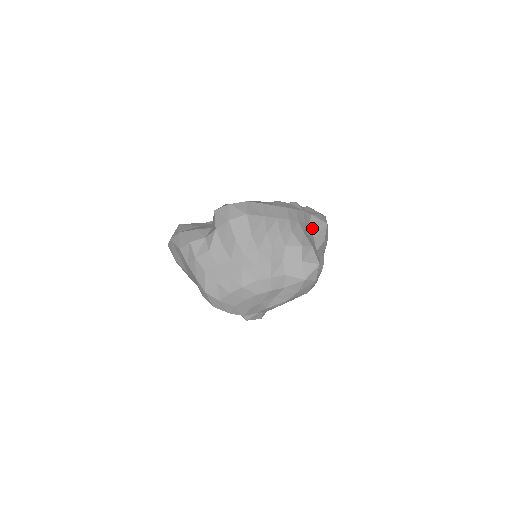
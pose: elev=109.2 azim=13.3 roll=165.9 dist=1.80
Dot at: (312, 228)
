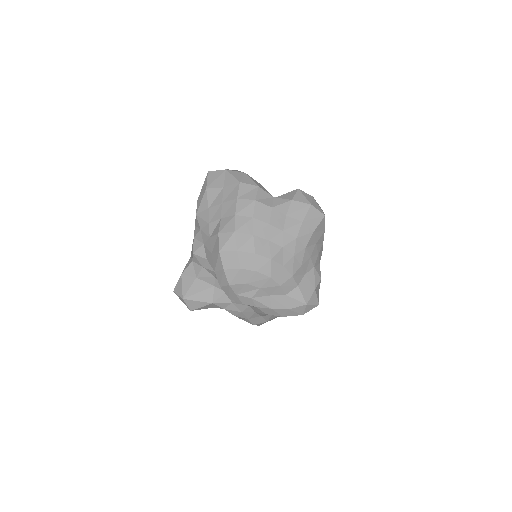
Dot at: occluded
